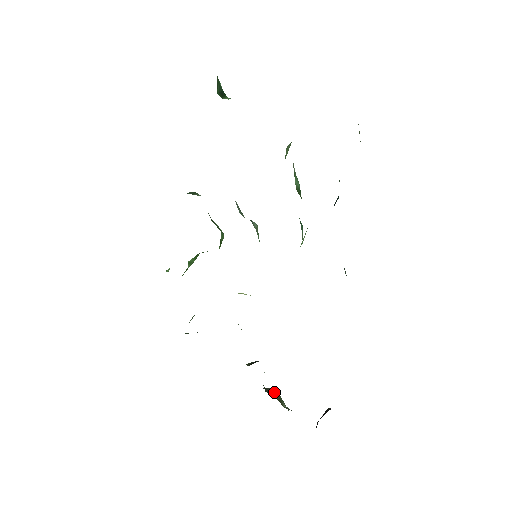
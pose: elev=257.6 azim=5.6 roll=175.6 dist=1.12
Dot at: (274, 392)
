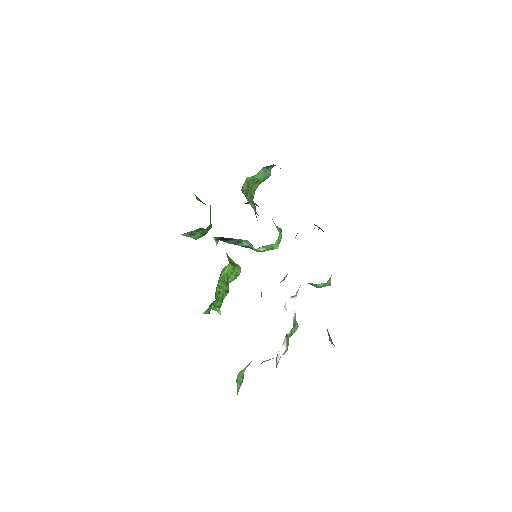
Dot at: occluded
